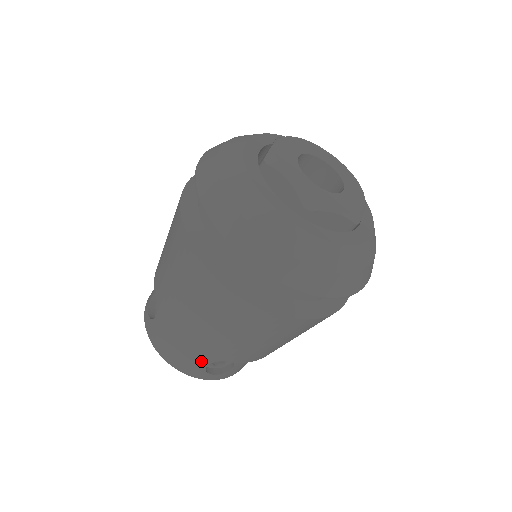
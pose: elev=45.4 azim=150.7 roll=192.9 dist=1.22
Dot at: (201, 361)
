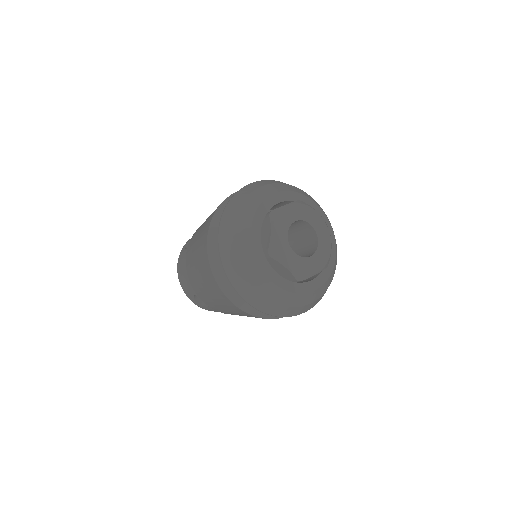
Dot at: (193, 290)
